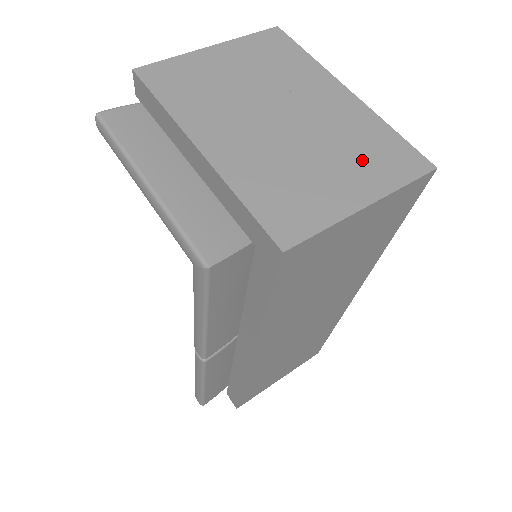
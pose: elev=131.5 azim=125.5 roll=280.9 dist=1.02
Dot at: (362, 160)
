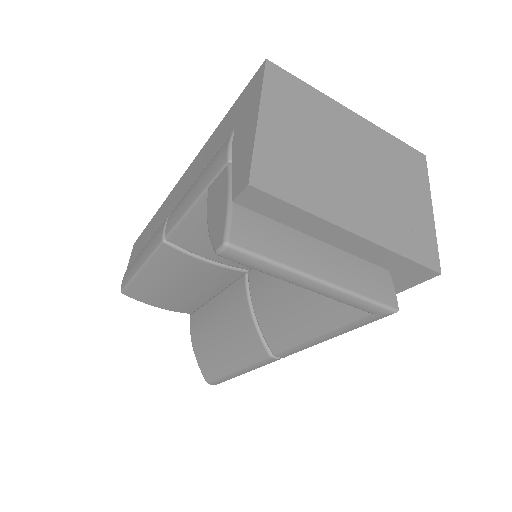
Dot at: (406, 175)
